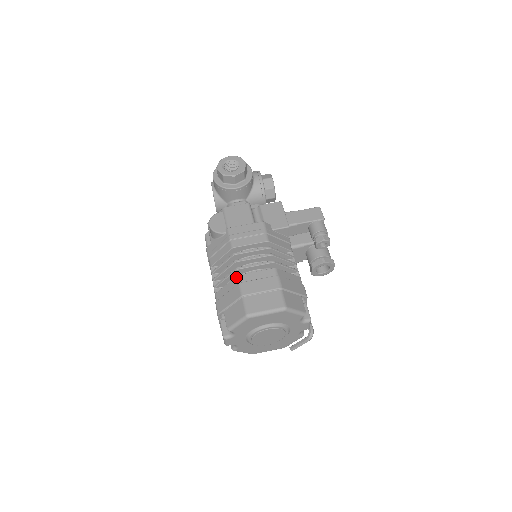
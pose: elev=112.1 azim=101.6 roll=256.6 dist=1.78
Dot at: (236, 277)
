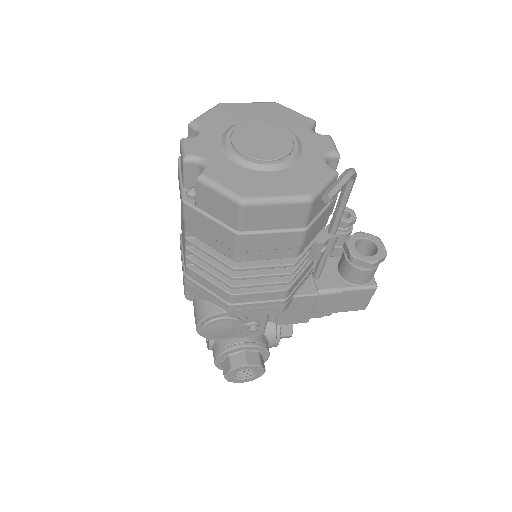
Dot at: occluded
